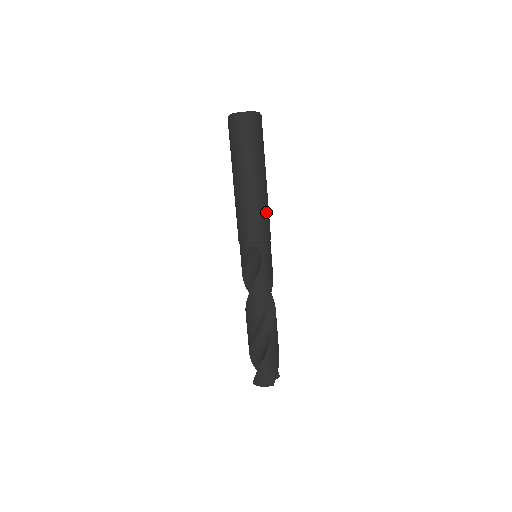
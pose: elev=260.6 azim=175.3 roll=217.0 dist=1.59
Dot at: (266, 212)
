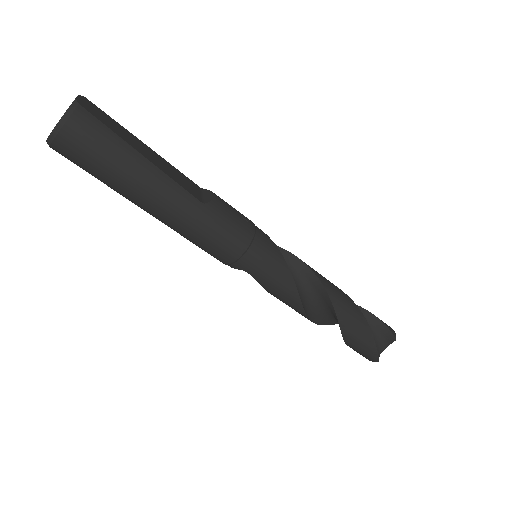
Dot at: (207, 229)
